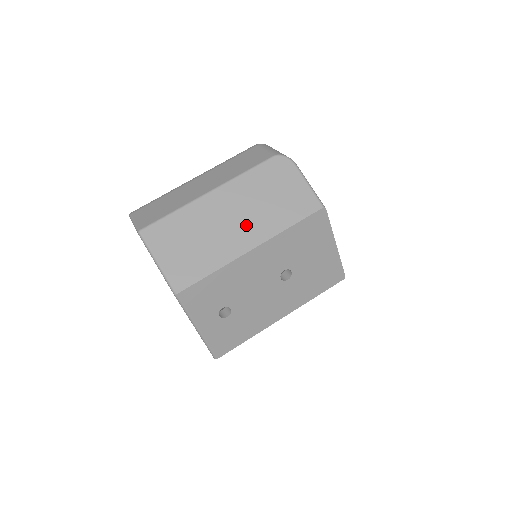
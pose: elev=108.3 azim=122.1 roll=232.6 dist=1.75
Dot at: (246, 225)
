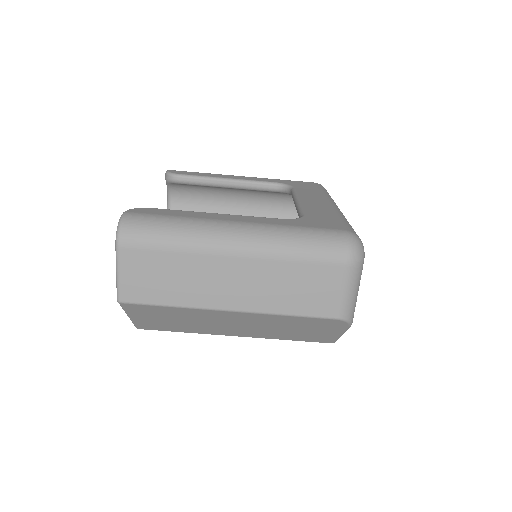
Dot at: (246, 330)
